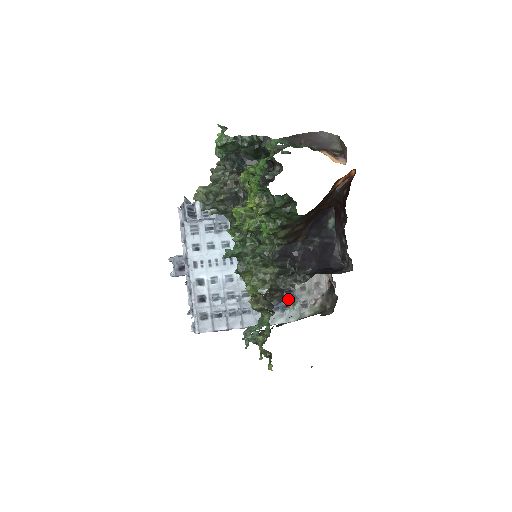
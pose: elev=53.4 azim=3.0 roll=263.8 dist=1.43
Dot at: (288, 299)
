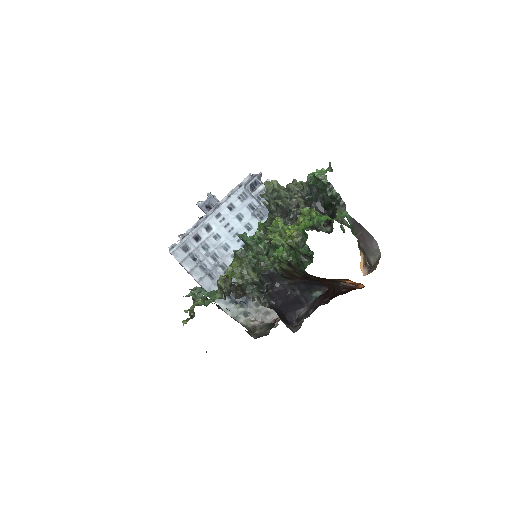
Dot at: (242, 300)
